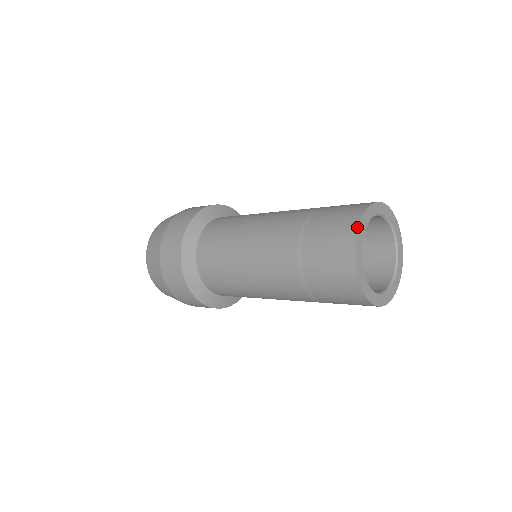
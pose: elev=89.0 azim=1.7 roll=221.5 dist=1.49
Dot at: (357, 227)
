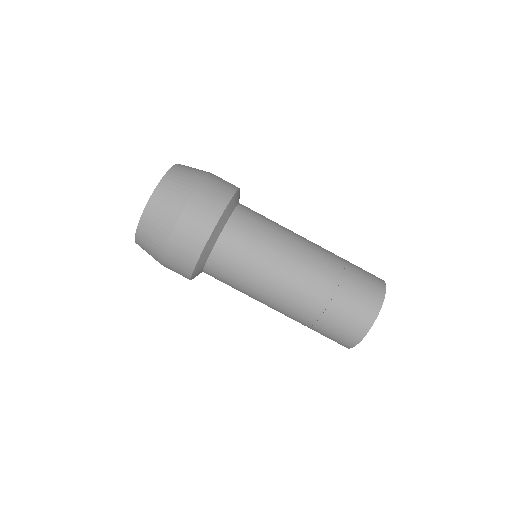
Dot at: occluded
